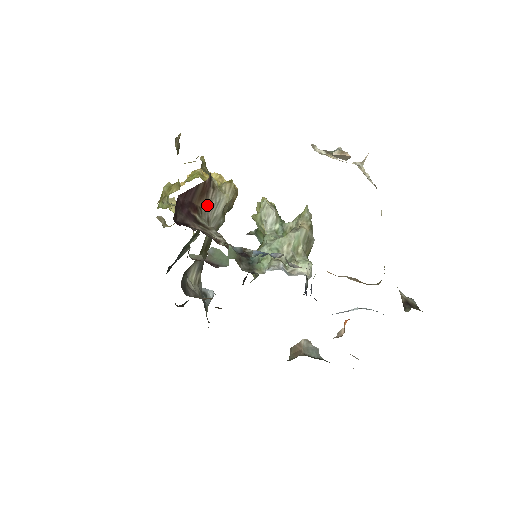
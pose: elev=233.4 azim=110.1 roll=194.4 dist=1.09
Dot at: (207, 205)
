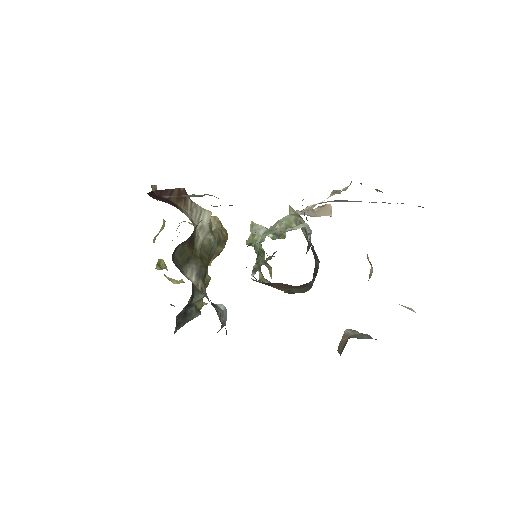
Dot at: (188, 210)
